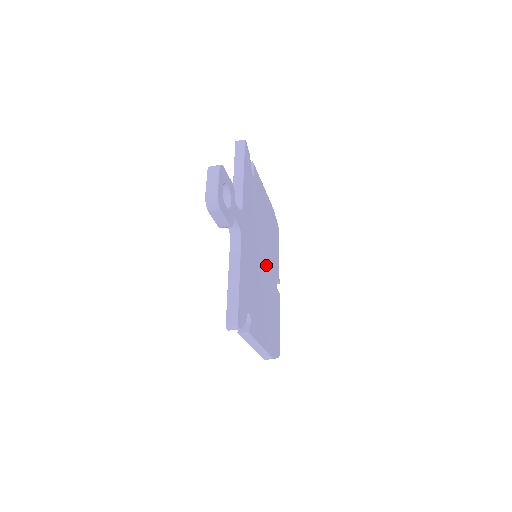
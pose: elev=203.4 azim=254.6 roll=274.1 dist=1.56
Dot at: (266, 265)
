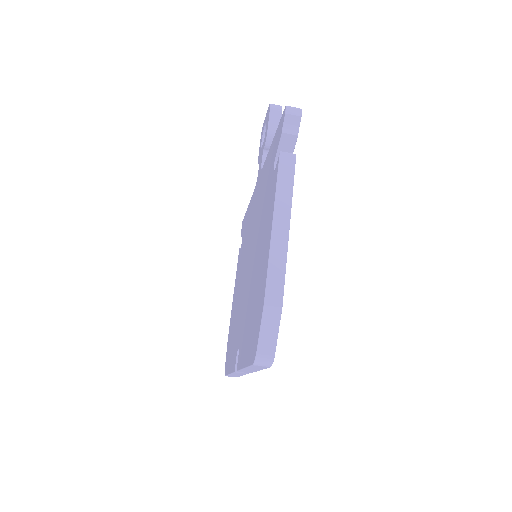
Dot at: occluded
